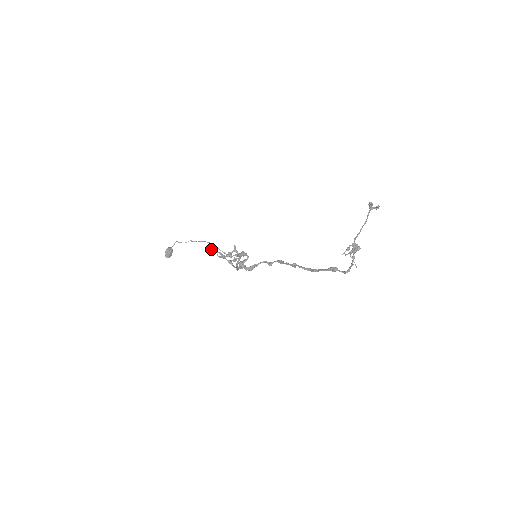
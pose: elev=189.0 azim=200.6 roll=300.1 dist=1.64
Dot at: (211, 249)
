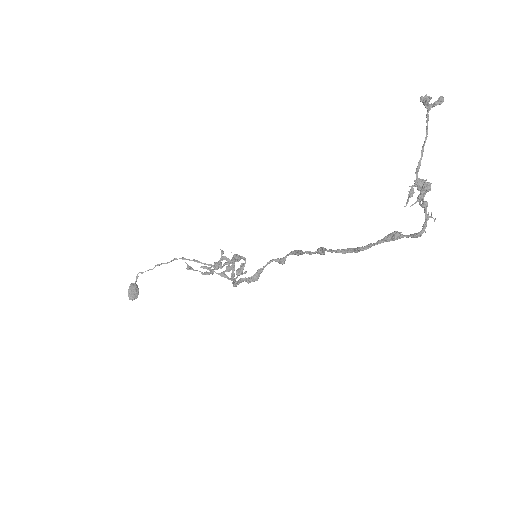
Dot at: (189, 267)
